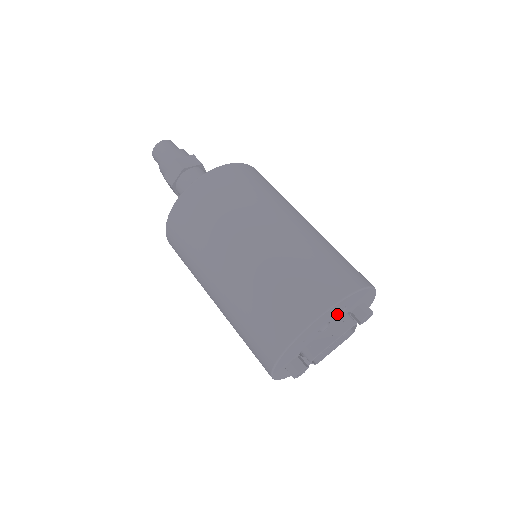
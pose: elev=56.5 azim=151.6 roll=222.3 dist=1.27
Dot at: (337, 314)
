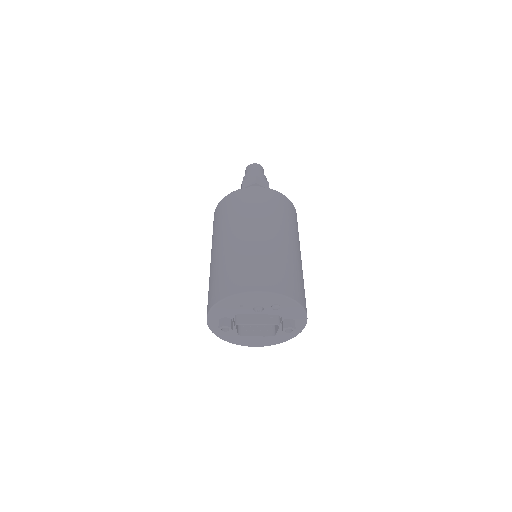
Dot at: (271, 306)
